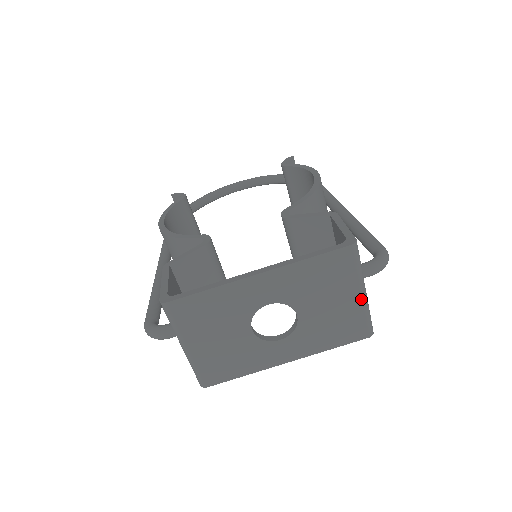
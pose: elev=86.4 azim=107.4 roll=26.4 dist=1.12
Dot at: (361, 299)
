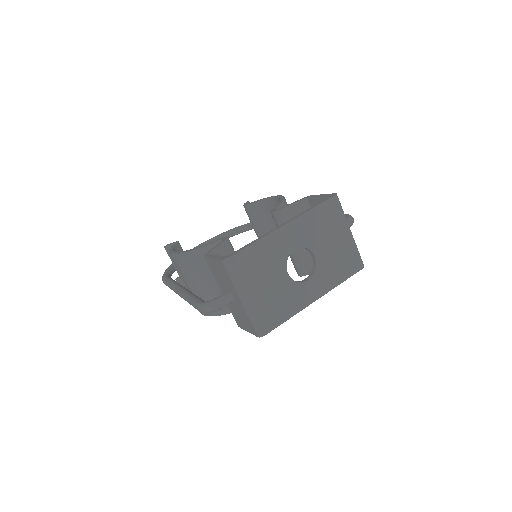
Dot at: (350, 237)
